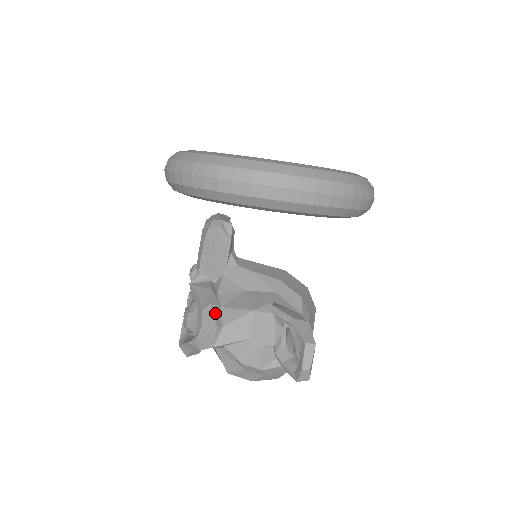
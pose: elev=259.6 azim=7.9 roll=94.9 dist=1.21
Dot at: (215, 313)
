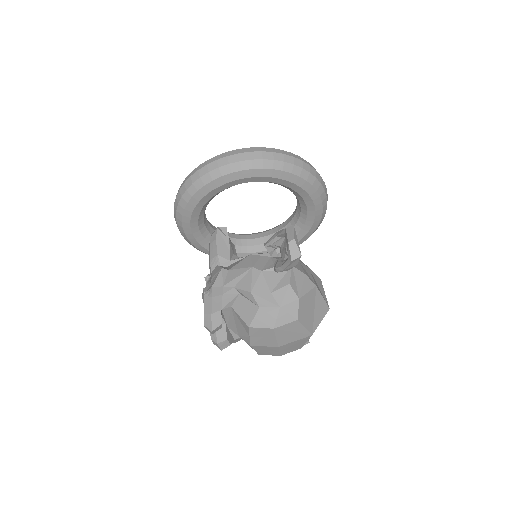
Dot at: occluded
